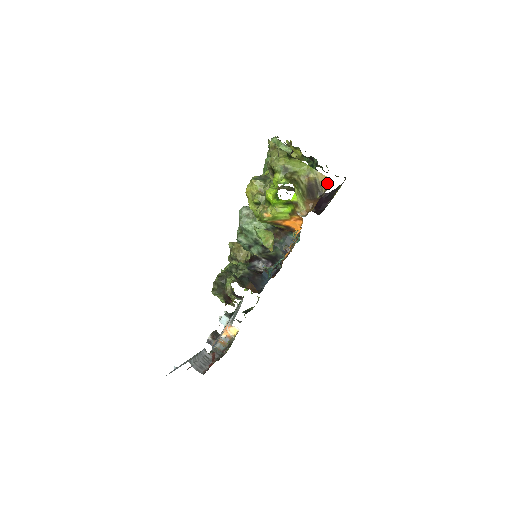
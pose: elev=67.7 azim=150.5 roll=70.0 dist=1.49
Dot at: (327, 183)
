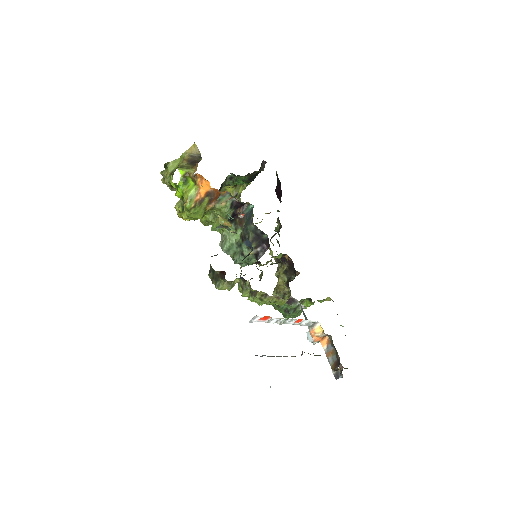
Dot at: (196, 148)
